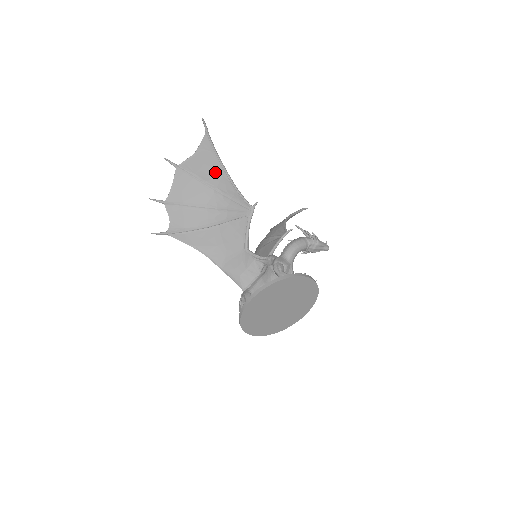
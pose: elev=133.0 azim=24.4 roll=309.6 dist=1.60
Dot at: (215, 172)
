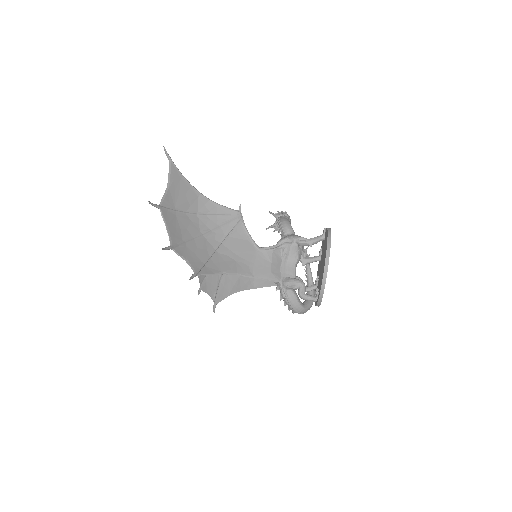
Dot at: (191, 197)
